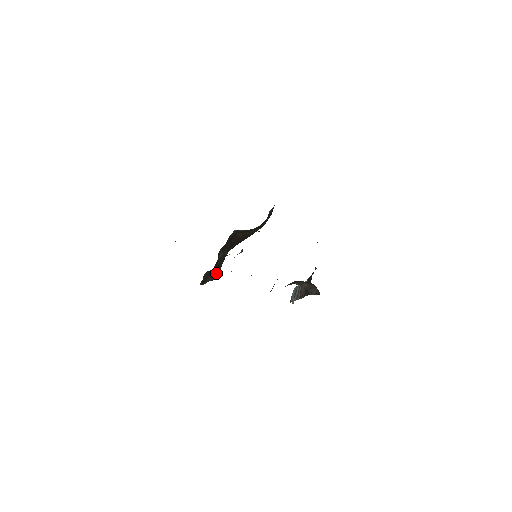
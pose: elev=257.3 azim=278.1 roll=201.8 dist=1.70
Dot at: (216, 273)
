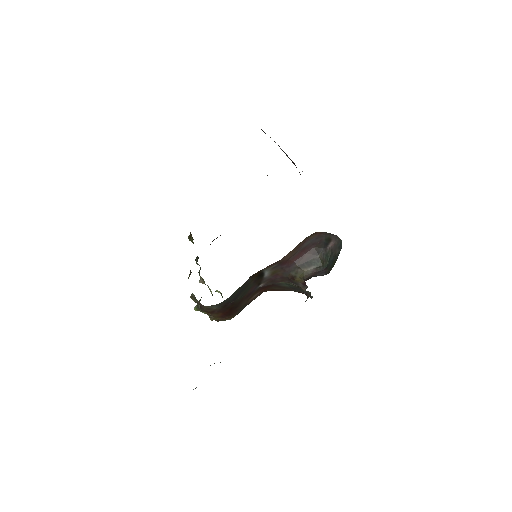
Dot at: occluded
